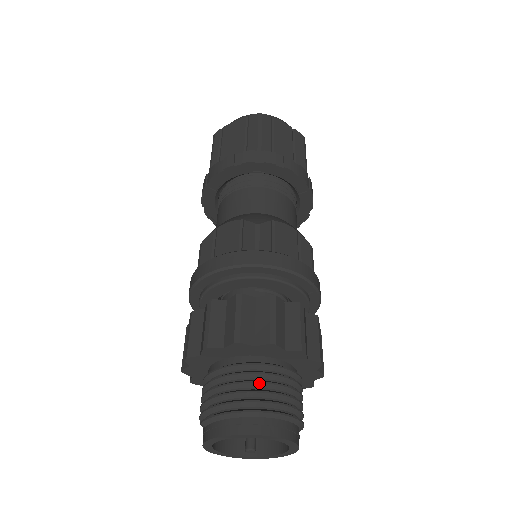
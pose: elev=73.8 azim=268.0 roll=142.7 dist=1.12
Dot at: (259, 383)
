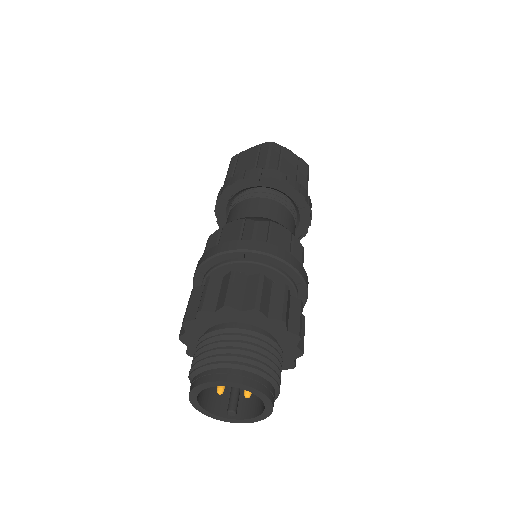
Dot at: (242, 343)
